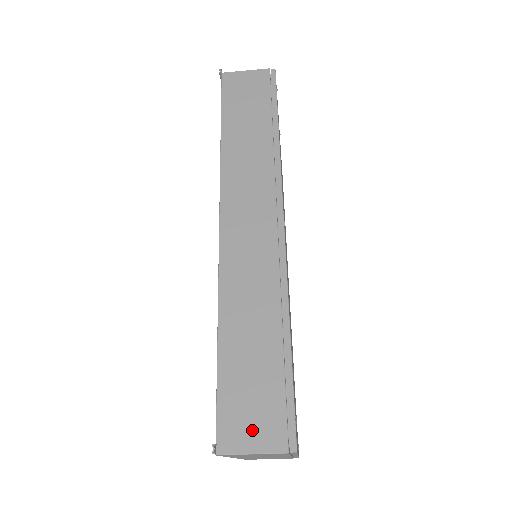
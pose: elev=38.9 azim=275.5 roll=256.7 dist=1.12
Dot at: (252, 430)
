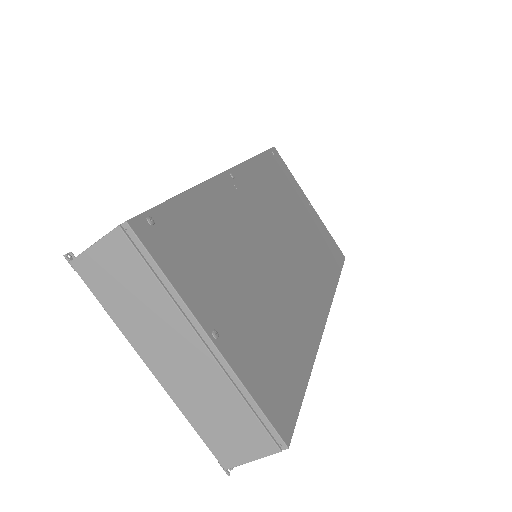
Dot at: occluded
